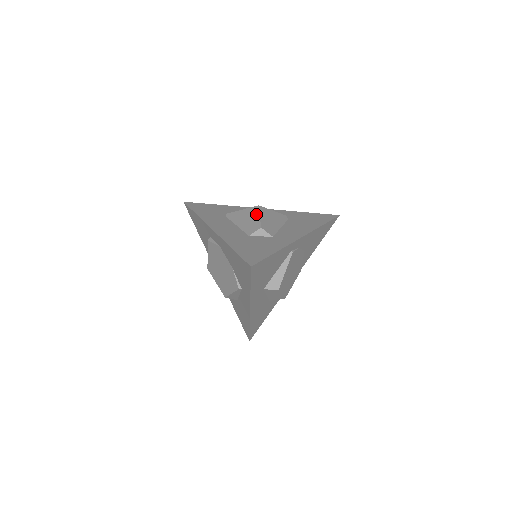
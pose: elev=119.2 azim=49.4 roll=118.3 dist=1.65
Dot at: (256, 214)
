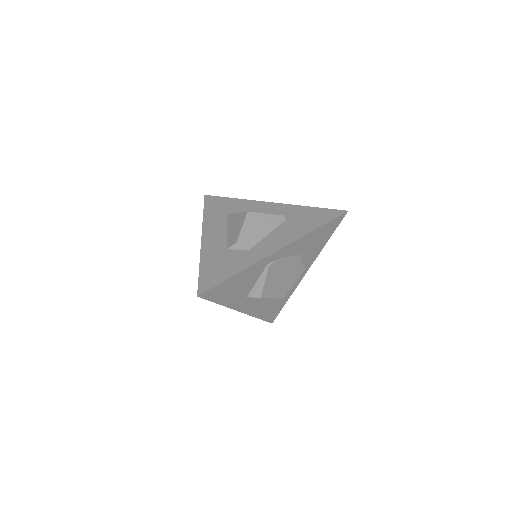
Dot at: (241, 223)
